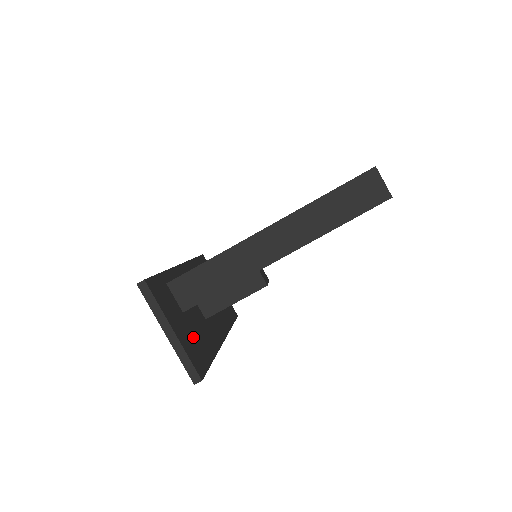
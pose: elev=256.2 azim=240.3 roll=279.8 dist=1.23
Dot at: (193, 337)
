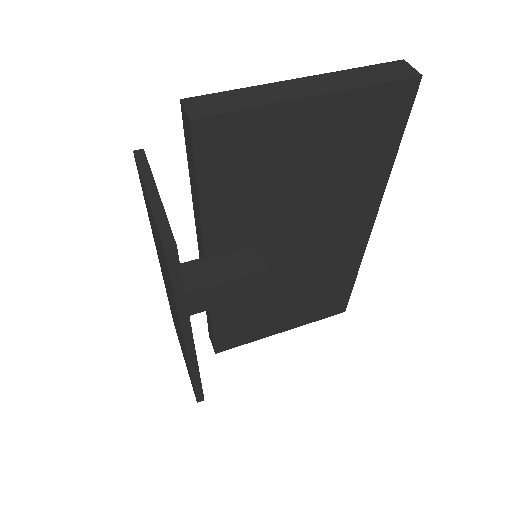
Dot at: occluded
